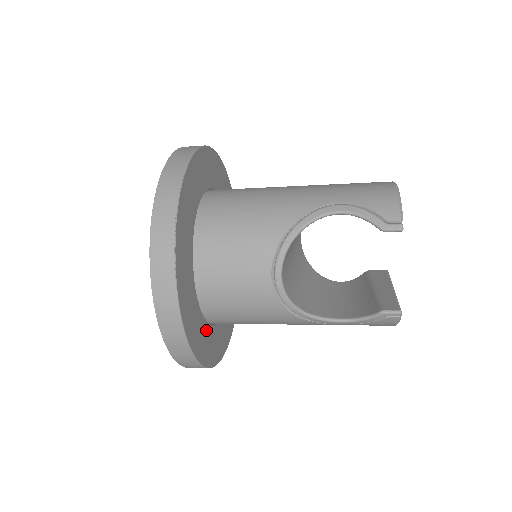
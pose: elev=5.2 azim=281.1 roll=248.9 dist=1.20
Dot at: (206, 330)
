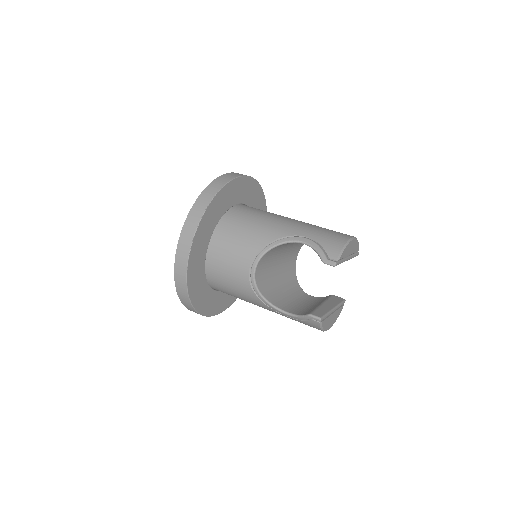
Dot at: (206, 289)
